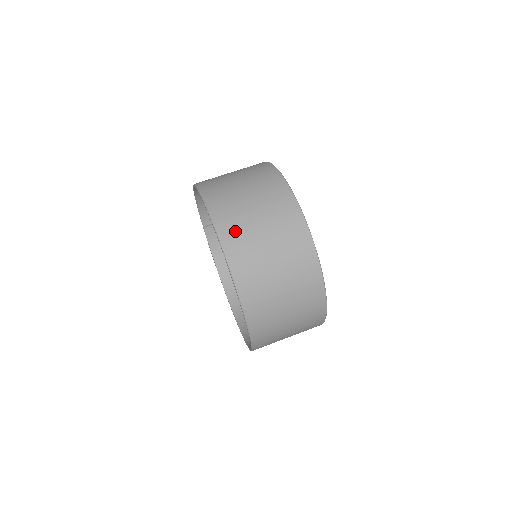
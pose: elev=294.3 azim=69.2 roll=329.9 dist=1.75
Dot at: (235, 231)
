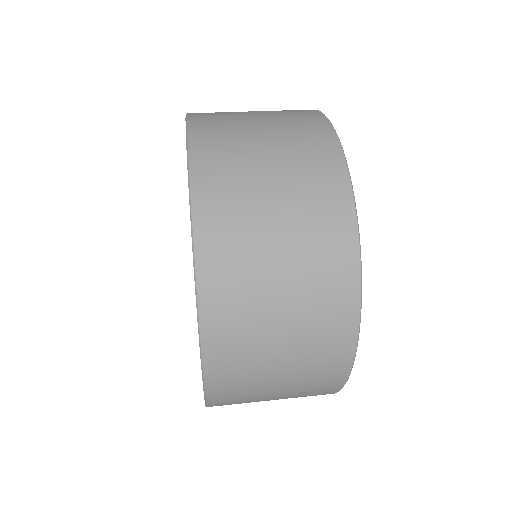
Dot at: (224, 193)
